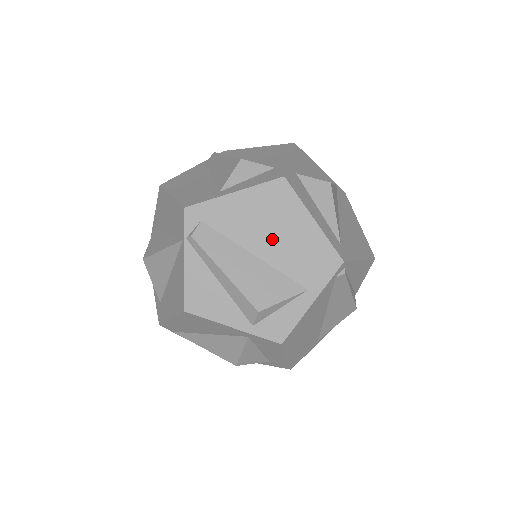
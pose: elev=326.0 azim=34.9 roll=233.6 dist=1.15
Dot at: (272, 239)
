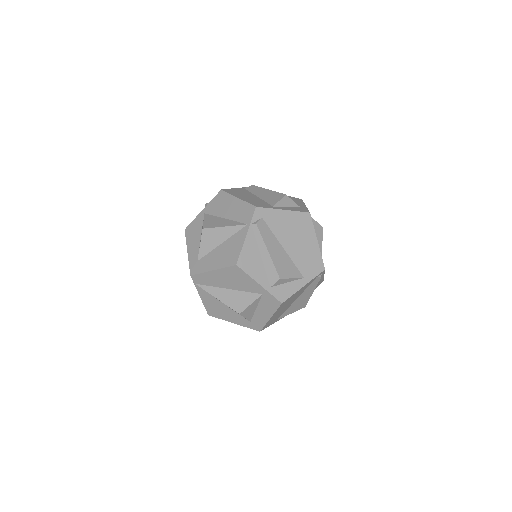
Dot at: (295, 243)
